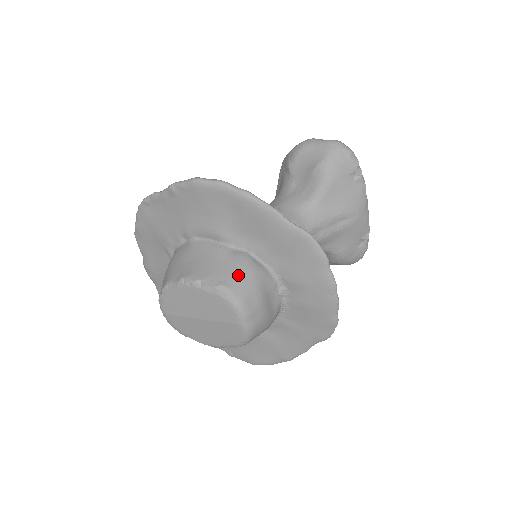
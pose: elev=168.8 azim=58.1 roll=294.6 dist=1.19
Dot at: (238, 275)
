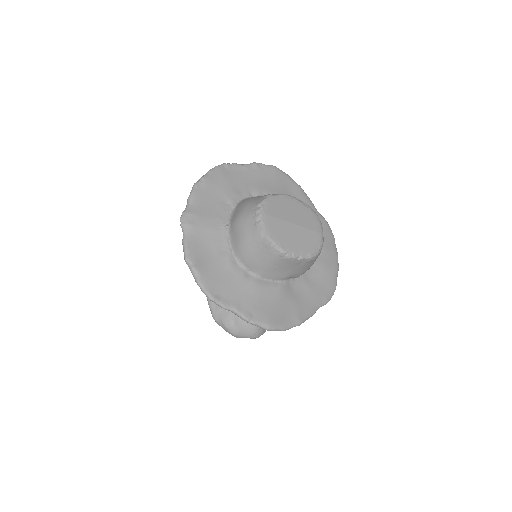
Dot at: occluded
